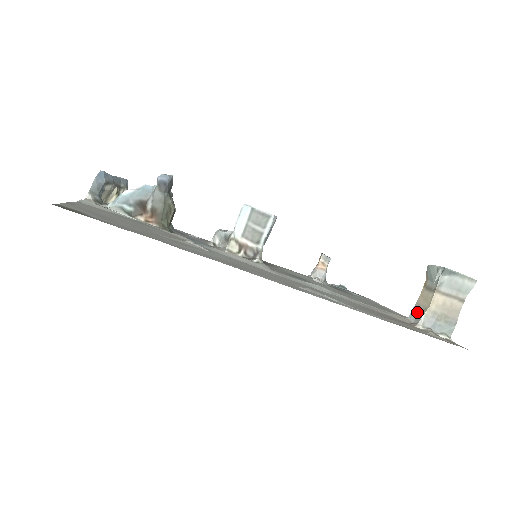
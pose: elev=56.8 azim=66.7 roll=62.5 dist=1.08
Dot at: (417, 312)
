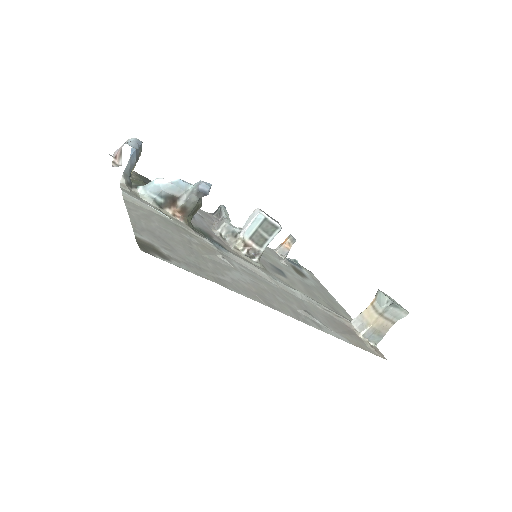
Dot at: (361, 322)
